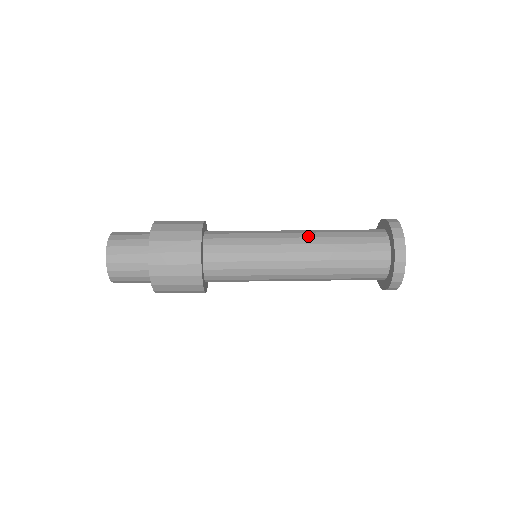
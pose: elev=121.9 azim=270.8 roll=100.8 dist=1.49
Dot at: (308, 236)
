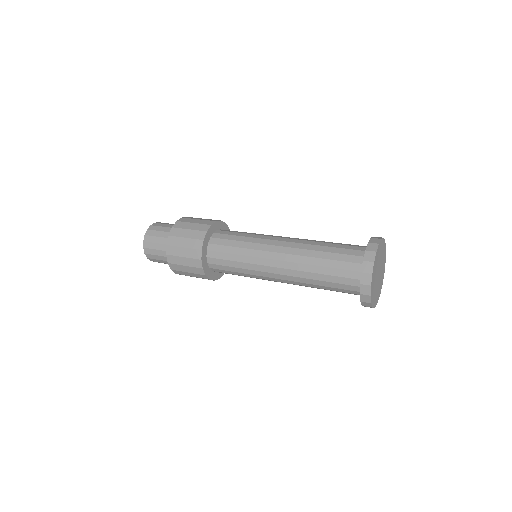
Dot at: occluded
